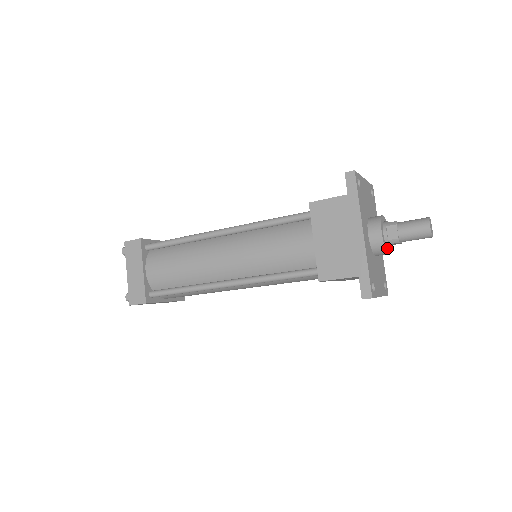
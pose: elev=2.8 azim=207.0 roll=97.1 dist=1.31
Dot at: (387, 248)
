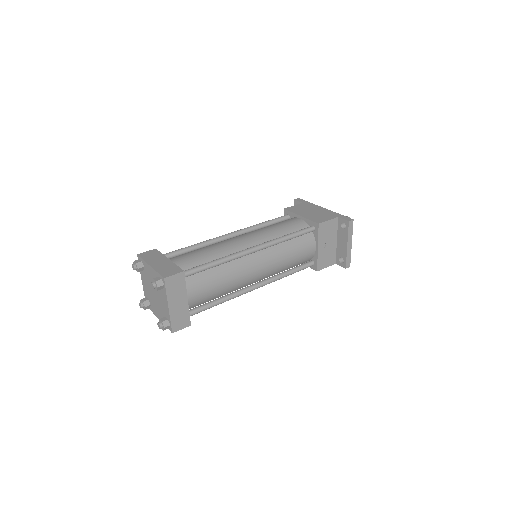
Dot at: occluded
